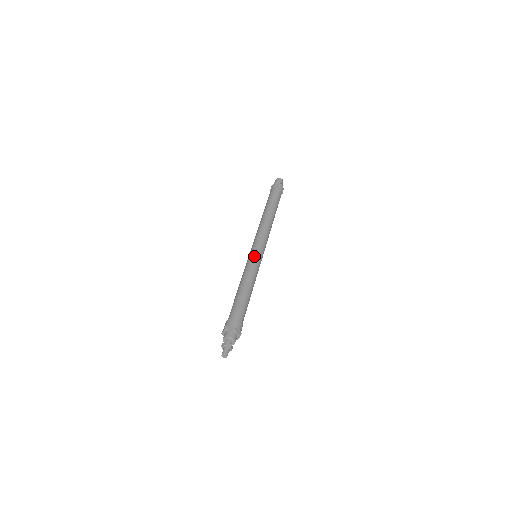
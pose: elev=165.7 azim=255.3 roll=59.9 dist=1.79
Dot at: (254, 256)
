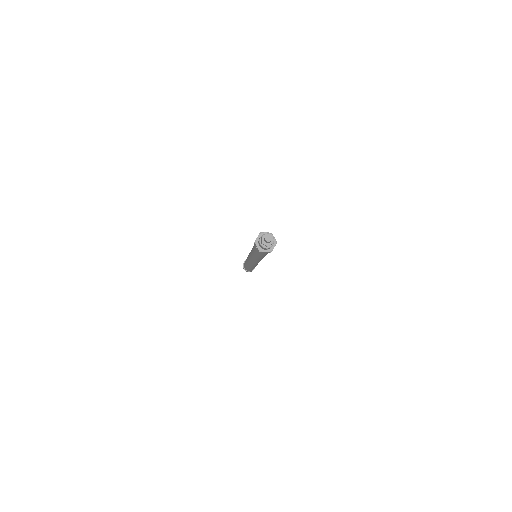
Dot at: occluded
